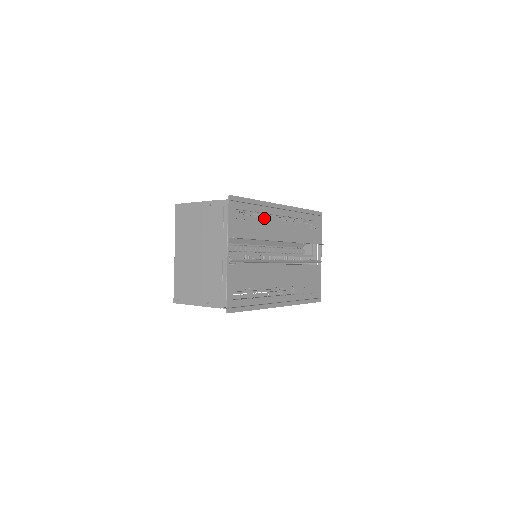
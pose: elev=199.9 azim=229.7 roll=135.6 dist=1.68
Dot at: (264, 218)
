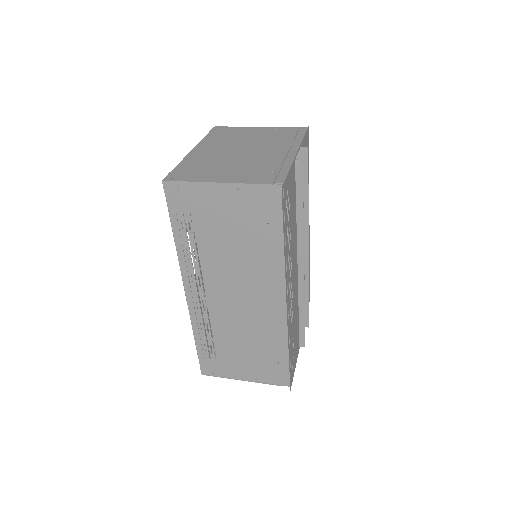
Dot at: occluded
